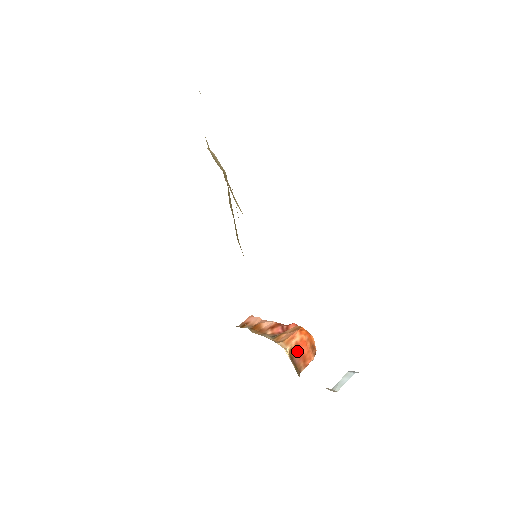
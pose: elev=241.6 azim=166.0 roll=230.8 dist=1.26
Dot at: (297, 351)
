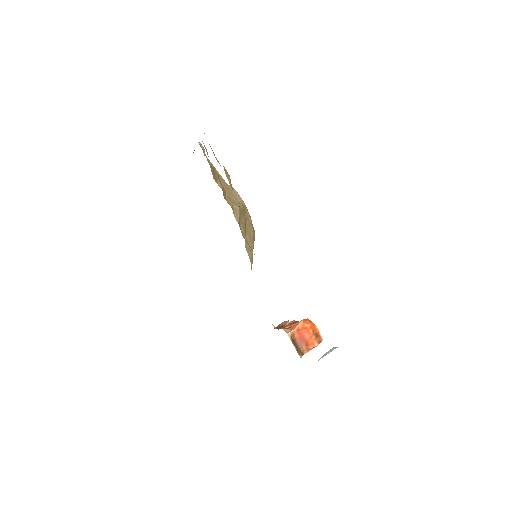
Dot at: (299, 336)
